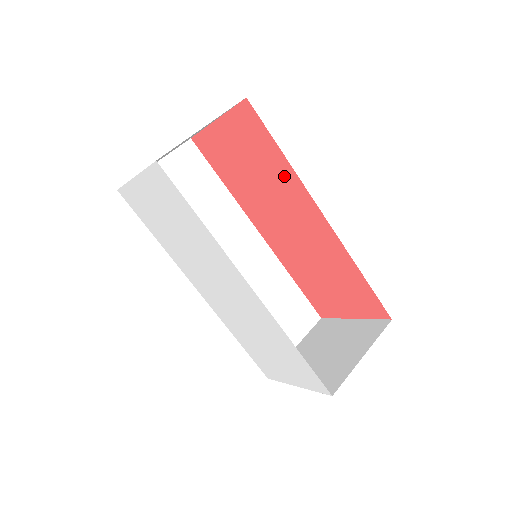
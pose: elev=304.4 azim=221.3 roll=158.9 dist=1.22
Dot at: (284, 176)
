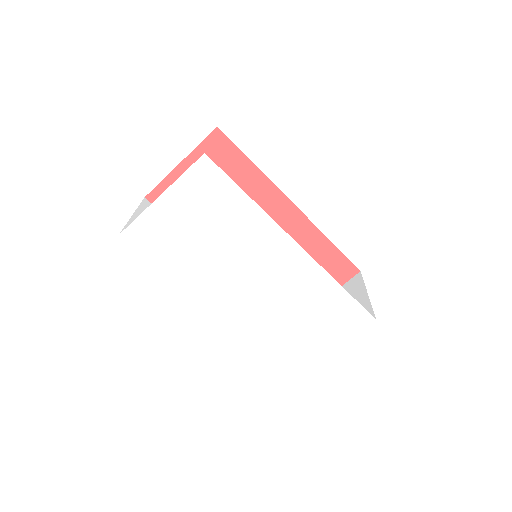
Dot at: (254, 185)
